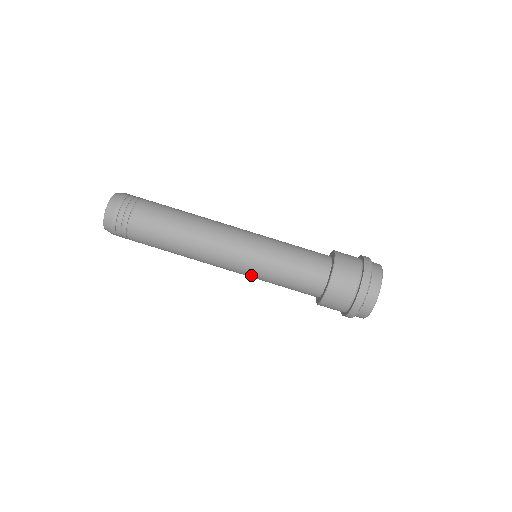
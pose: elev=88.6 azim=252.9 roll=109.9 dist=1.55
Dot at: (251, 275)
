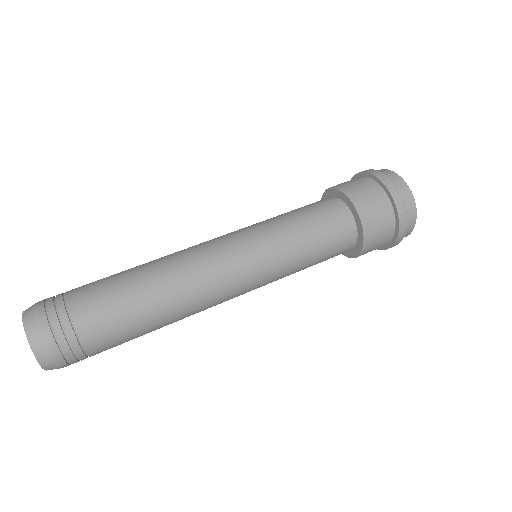
Dot at: (271, 278)
